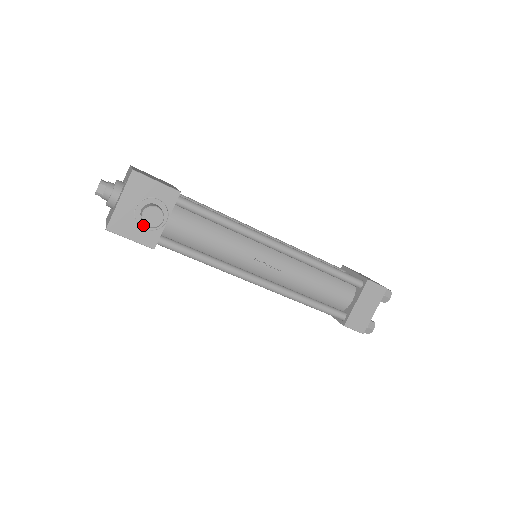
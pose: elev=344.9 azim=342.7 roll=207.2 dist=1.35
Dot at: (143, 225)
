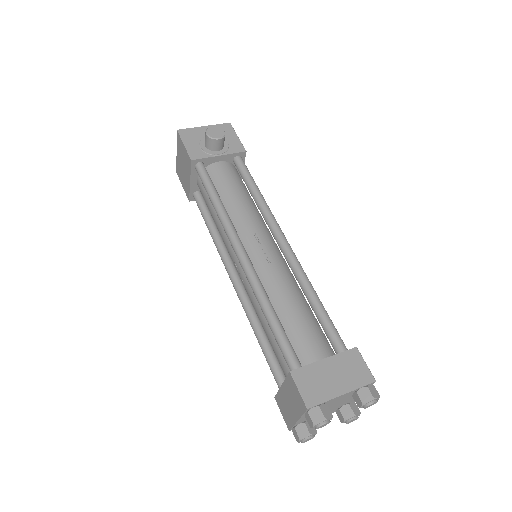
Dot at: (202, 145)
